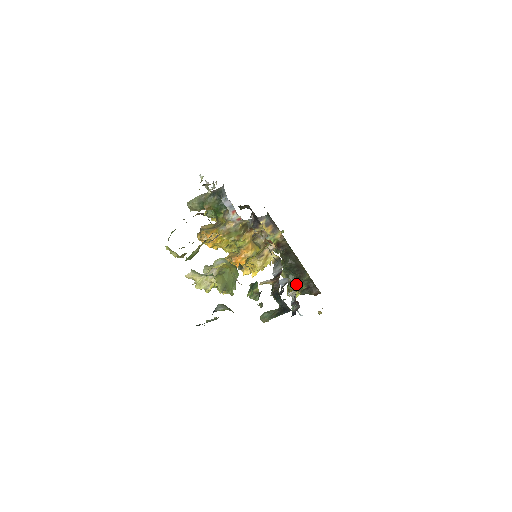
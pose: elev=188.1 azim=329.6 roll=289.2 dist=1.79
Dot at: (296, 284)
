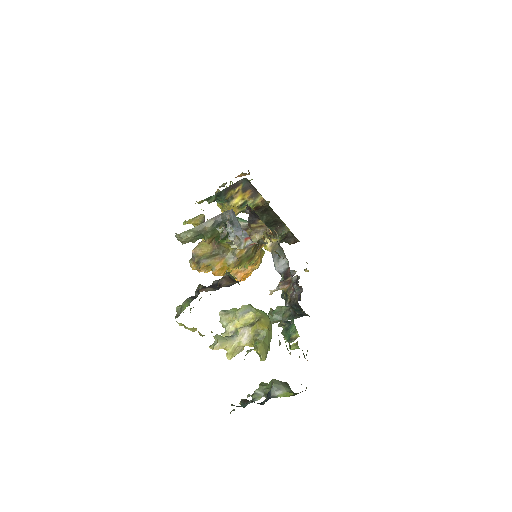
Dot at: occluded
